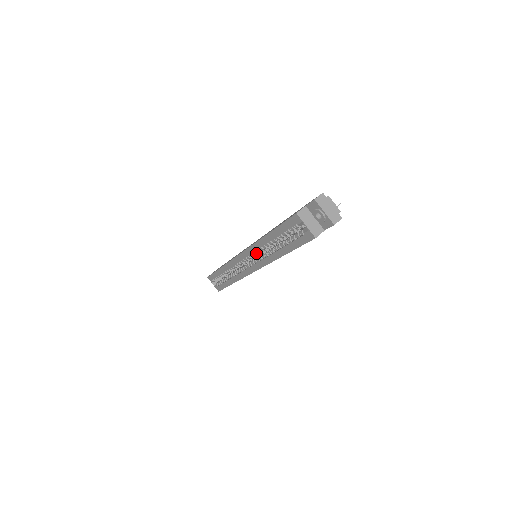
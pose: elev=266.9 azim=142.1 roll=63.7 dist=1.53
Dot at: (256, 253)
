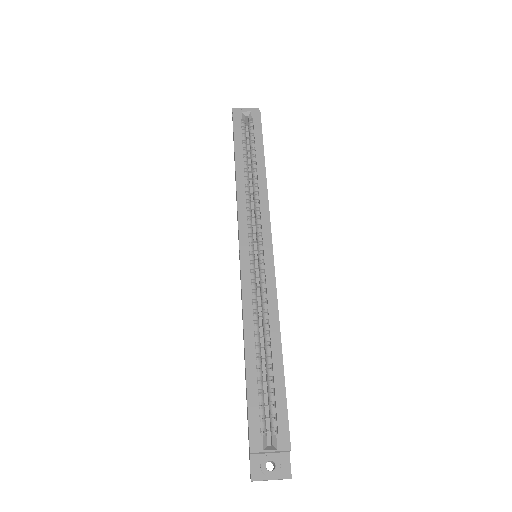
Dot at: (249, 215)
